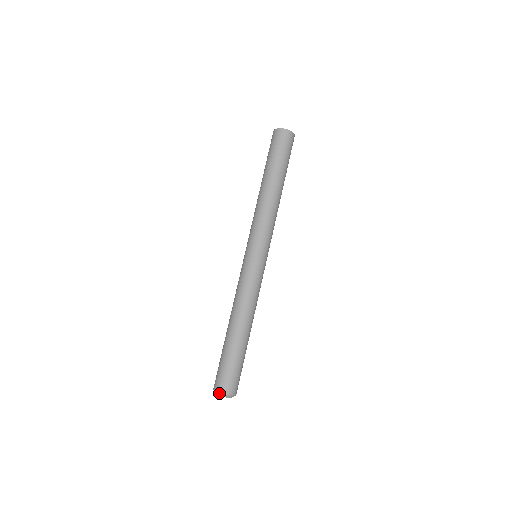
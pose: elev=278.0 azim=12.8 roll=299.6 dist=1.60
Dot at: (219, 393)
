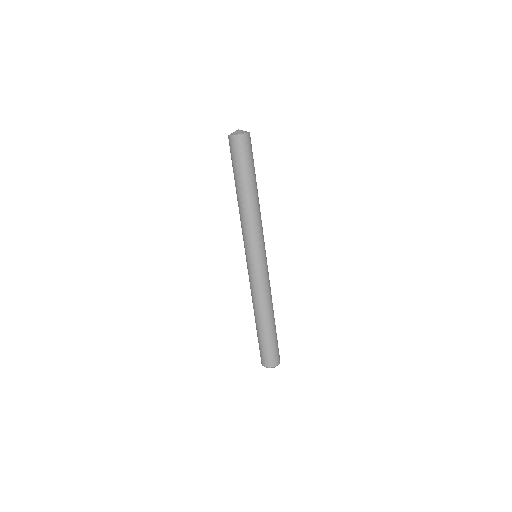
Dot at: (274, 367)
